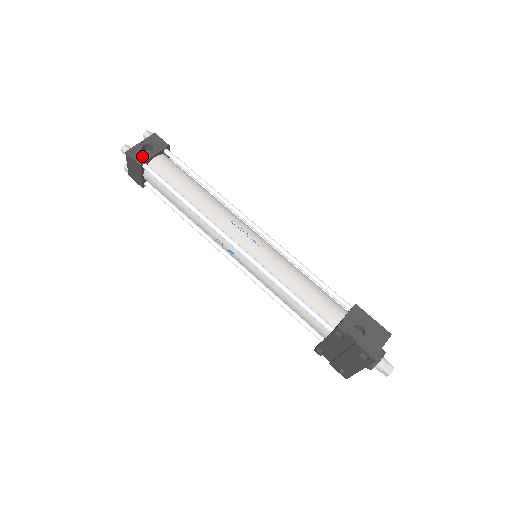
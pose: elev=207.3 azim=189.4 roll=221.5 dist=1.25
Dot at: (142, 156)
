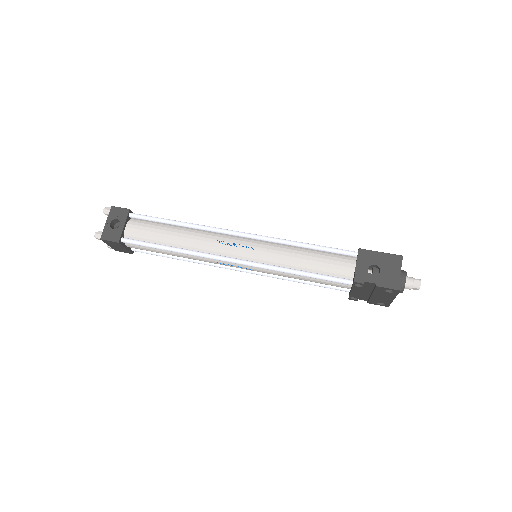
Dot at: (115, 234)
